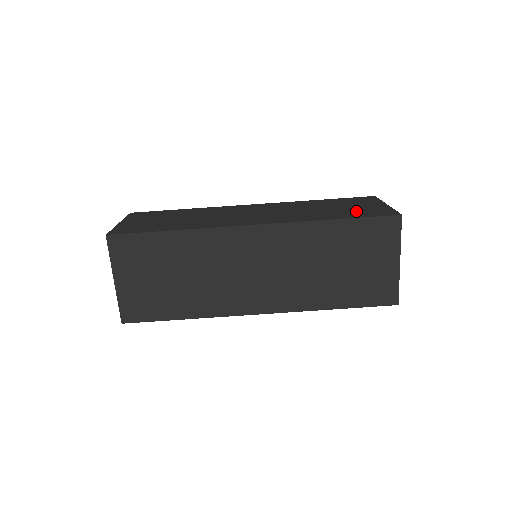
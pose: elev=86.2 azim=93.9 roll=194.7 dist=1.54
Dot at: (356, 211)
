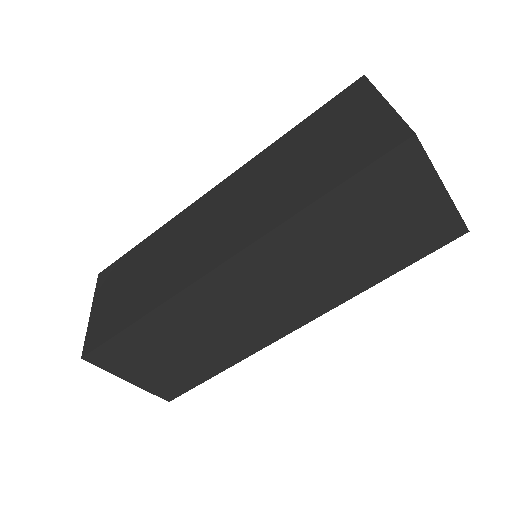
Dot at: (345, 152)
